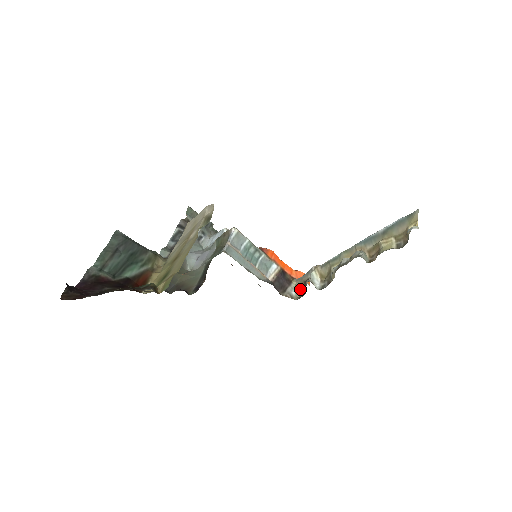
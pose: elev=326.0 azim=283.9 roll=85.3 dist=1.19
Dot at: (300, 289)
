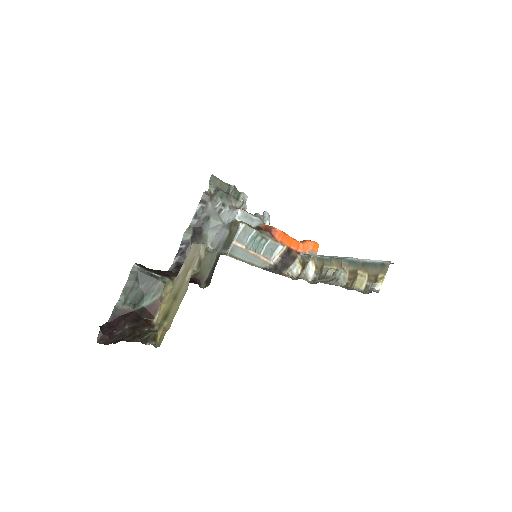
Dot at: (302, 266)
